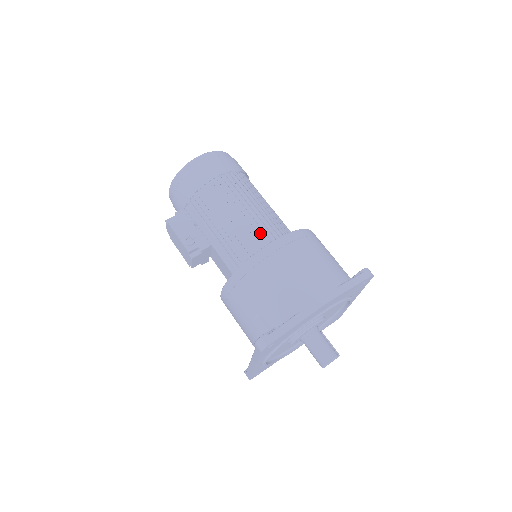
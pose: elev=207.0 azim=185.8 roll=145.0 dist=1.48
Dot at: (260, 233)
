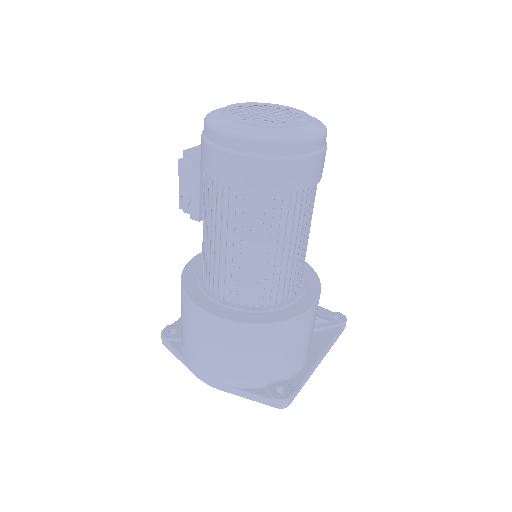
Dot at: (222, 280)
